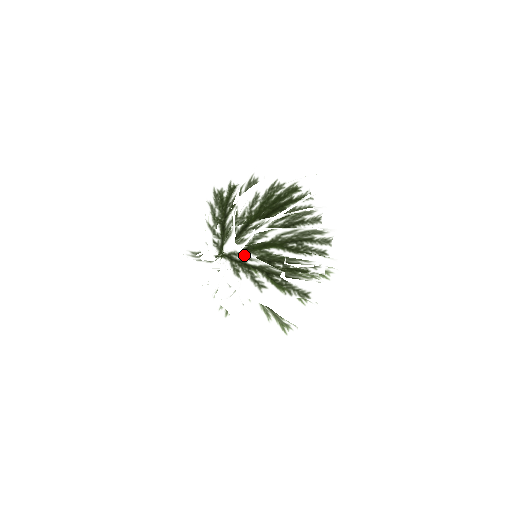
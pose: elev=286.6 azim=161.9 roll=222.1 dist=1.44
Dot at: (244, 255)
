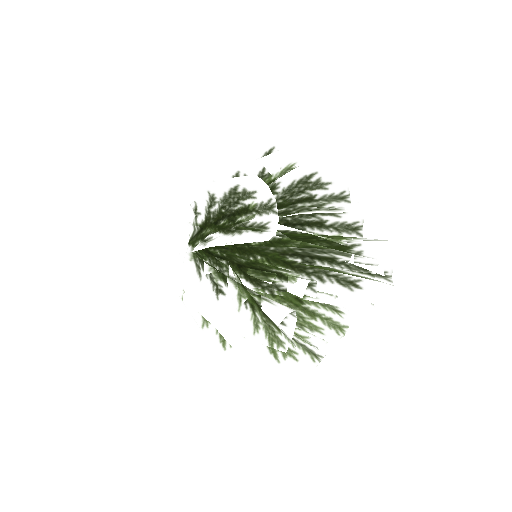
Dot at: (194, 219)
